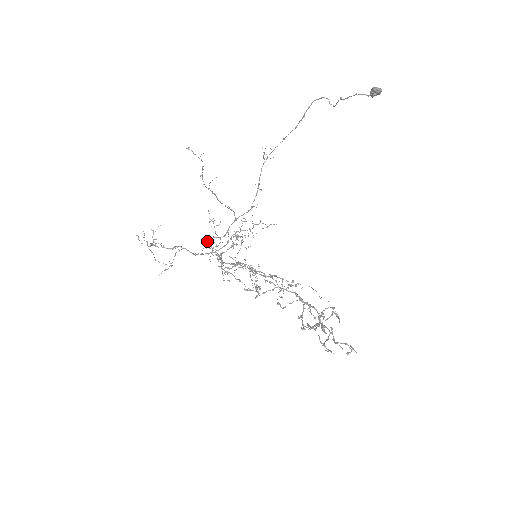
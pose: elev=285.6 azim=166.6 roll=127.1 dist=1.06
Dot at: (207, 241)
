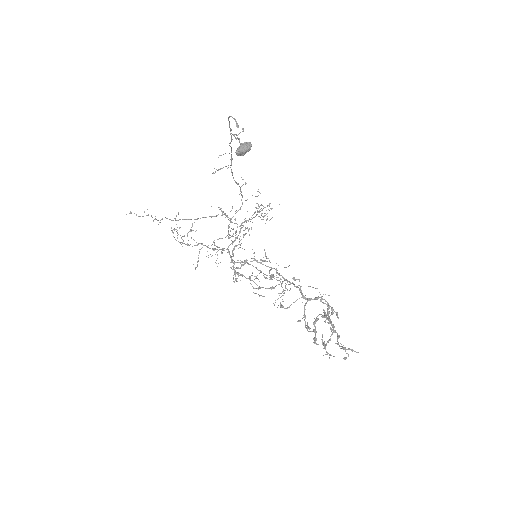
Dot at: (214, 245)
